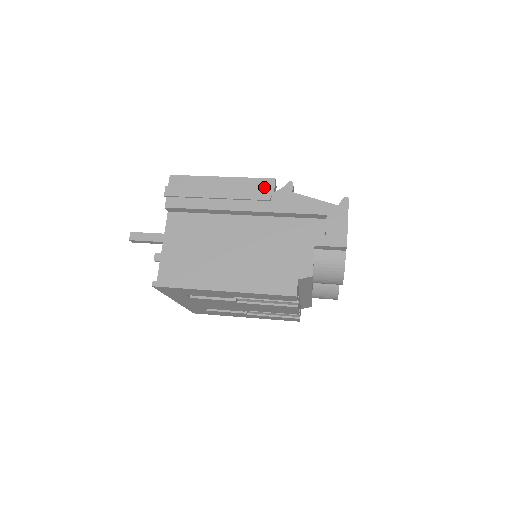
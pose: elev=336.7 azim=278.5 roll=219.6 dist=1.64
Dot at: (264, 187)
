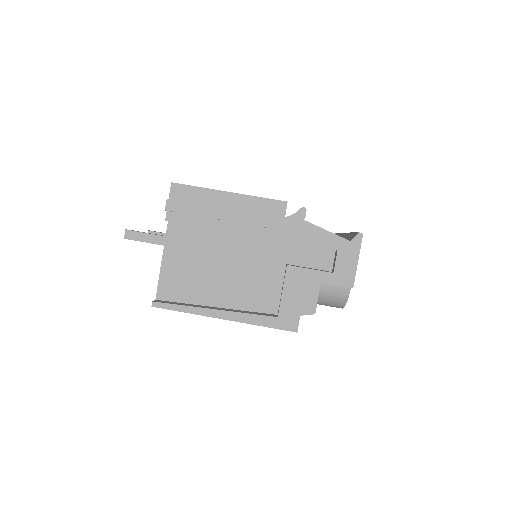
Dot at: (275, 210)
